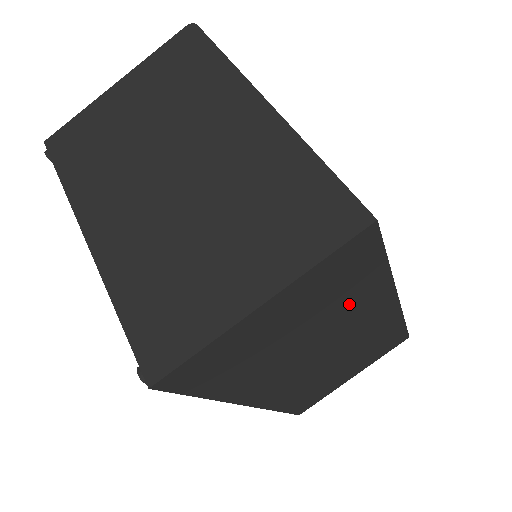
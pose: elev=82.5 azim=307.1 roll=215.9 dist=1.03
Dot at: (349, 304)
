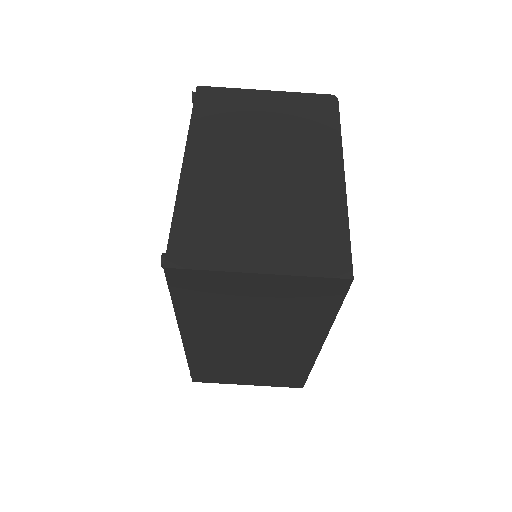
Dot at: (296, 321)
